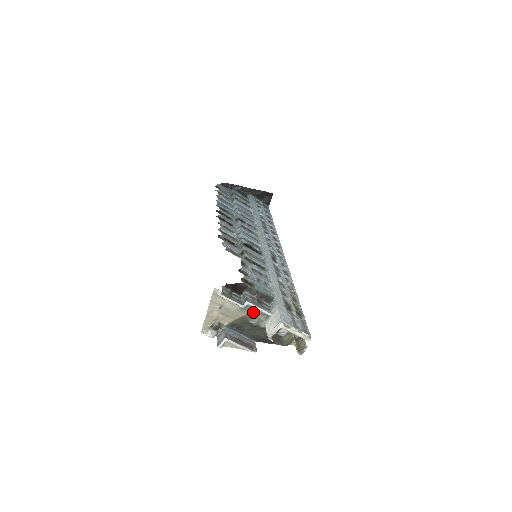
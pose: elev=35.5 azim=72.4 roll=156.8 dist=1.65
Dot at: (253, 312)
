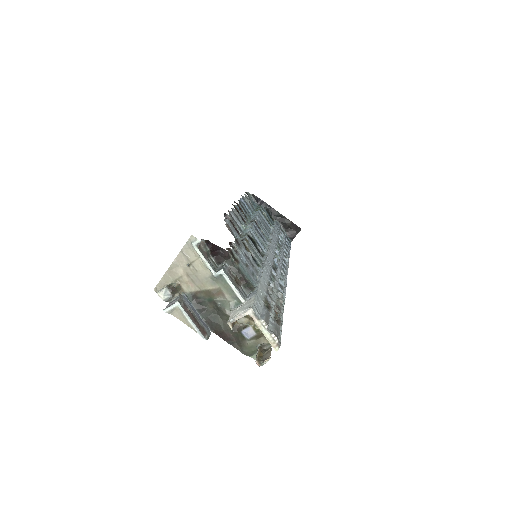
Dot at: (224, 289)
